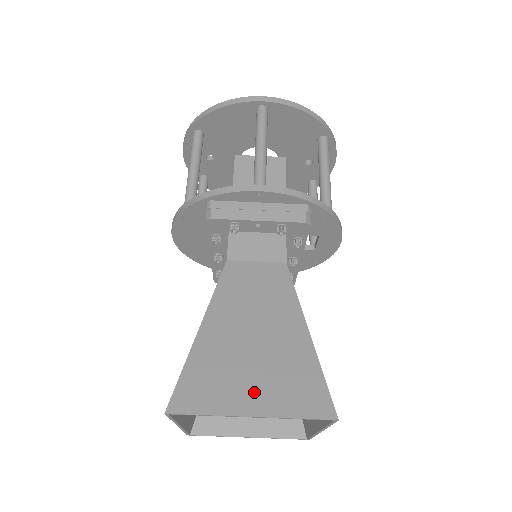
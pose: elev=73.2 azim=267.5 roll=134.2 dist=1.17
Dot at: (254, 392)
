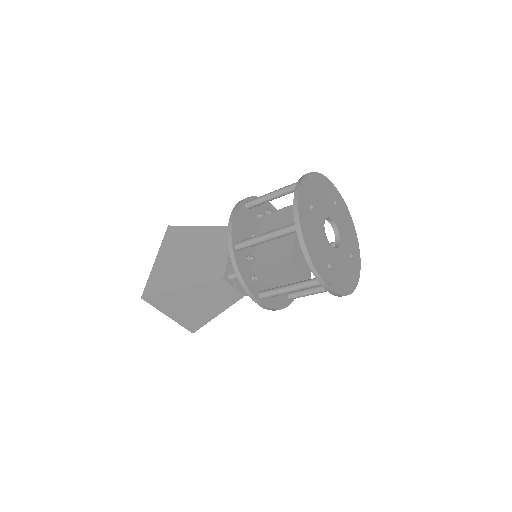
Dot at: (176, 314)
